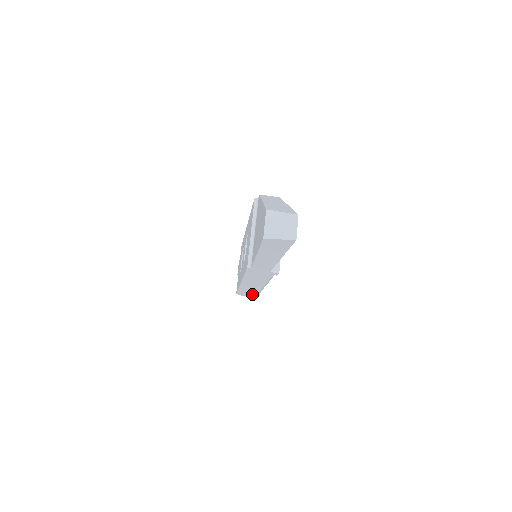
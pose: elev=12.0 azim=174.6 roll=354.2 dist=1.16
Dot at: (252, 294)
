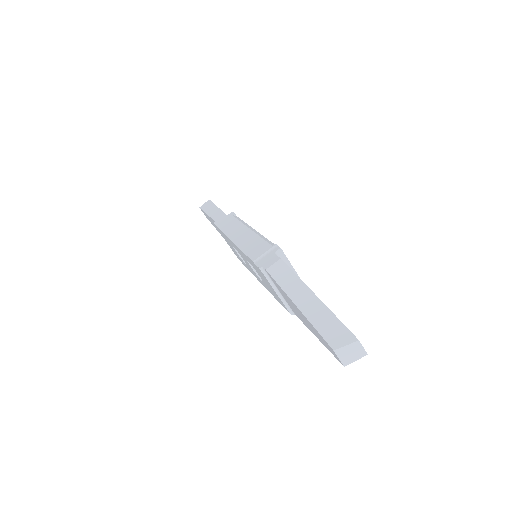
Dot at: occluded
